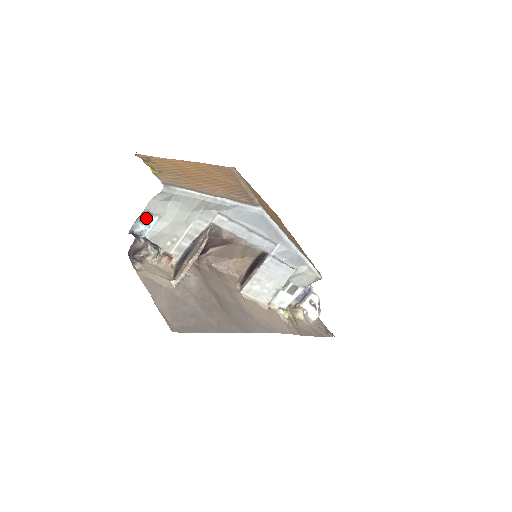
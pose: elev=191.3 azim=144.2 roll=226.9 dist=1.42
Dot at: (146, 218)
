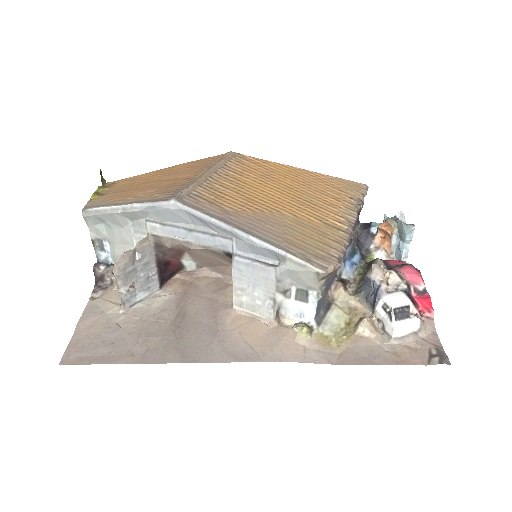
Dot at: (100, 245)
